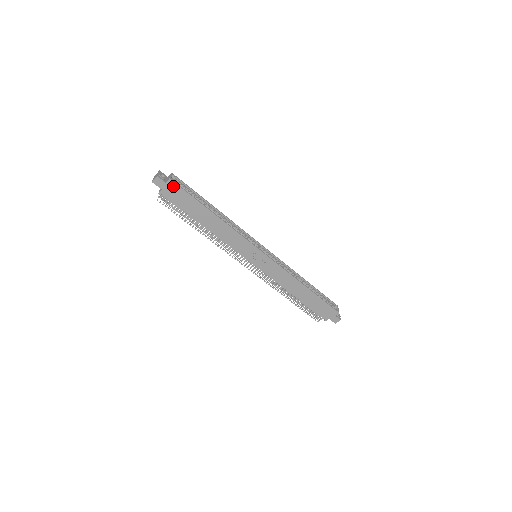
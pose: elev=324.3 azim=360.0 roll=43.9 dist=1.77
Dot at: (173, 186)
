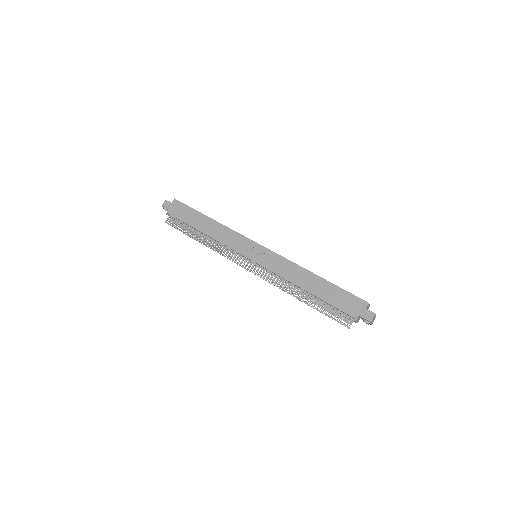
Dot at: (177, 204)
